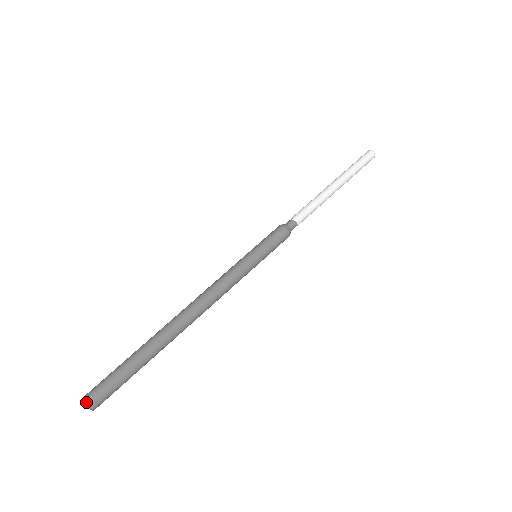
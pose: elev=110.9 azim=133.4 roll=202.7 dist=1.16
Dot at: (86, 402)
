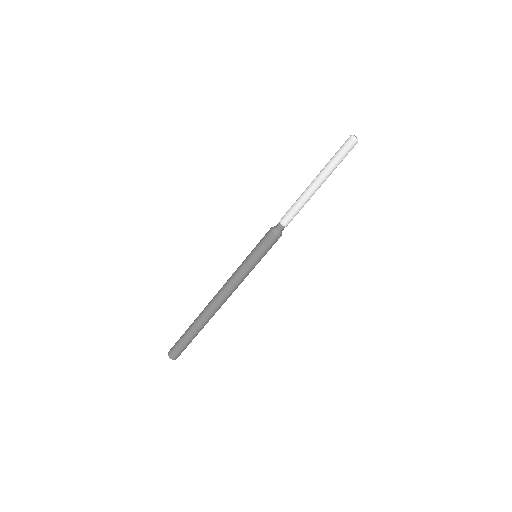
Dot at: (173, 359)
